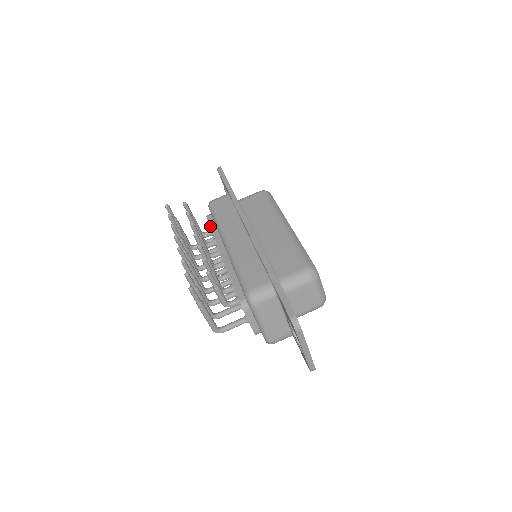
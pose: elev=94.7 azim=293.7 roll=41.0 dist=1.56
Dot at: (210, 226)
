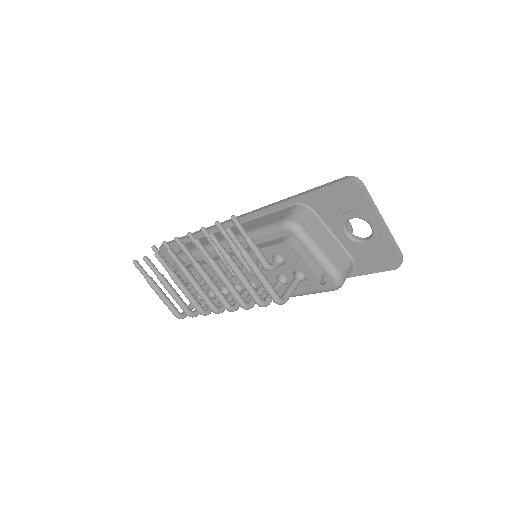
Dot at: (190, 268)
